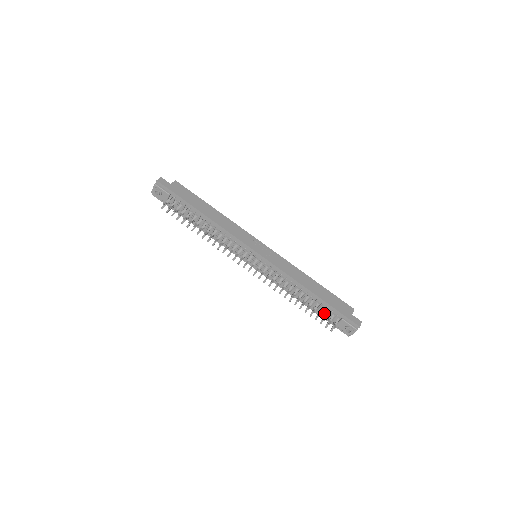
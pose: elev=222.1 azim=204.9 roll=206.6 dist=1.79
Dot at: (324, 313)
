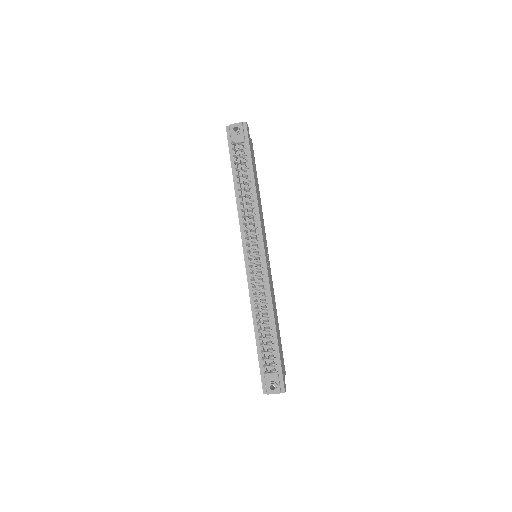
Dot at: (265, 354)
